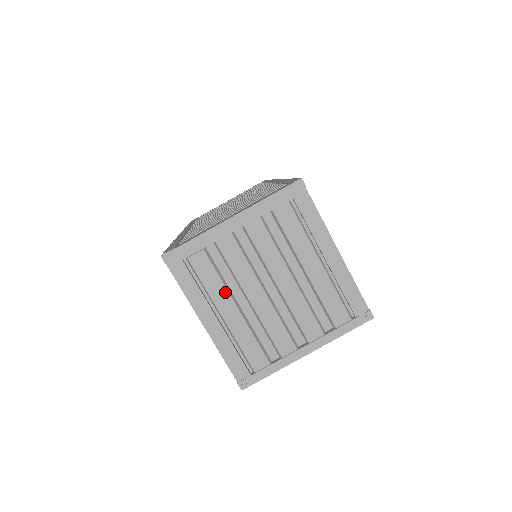
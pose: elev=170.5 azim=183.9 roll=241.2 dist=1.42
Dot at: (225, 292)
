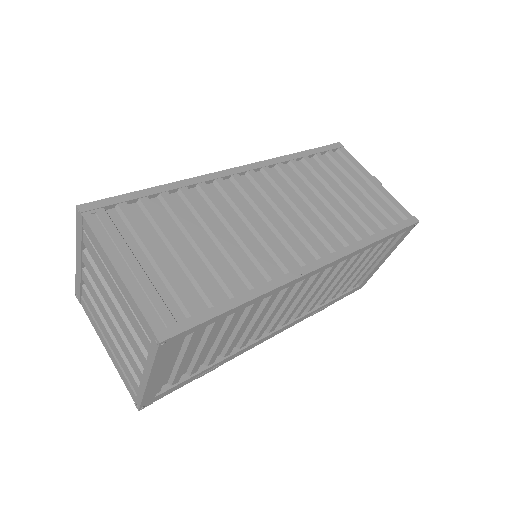
Dot at: (100, 320)
